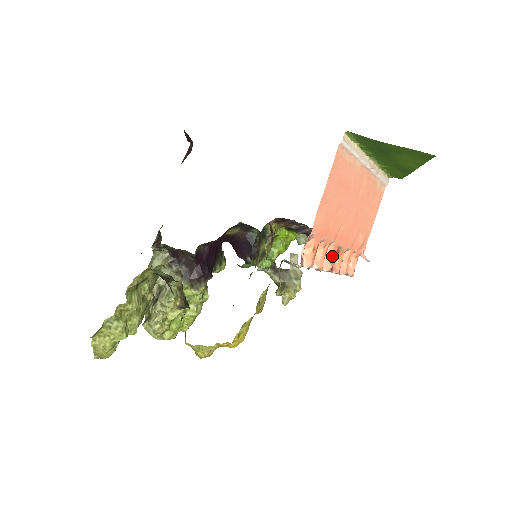
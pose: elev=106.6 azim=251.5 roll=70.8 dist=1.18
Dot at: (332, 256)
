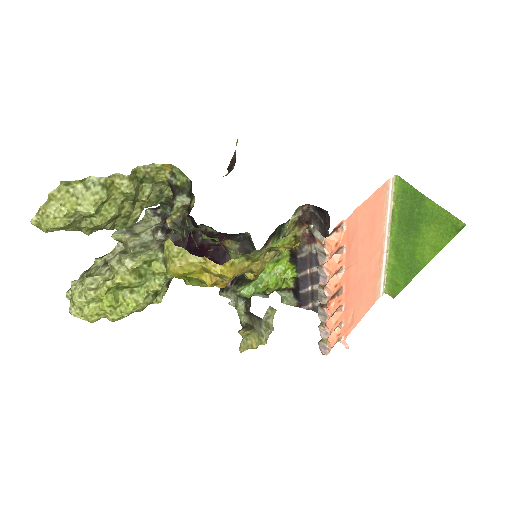
Dot at: (335, 287)
